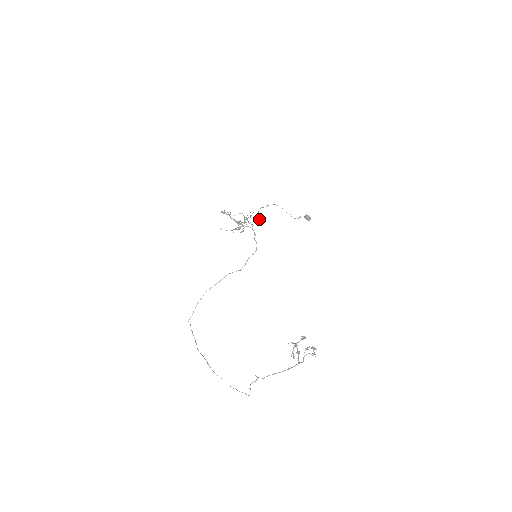
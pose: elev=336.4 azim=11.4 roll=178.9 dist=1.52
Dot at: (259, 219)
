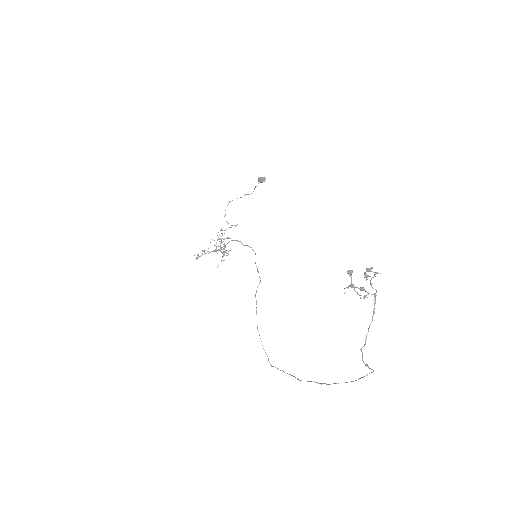
Dot at: occluded
